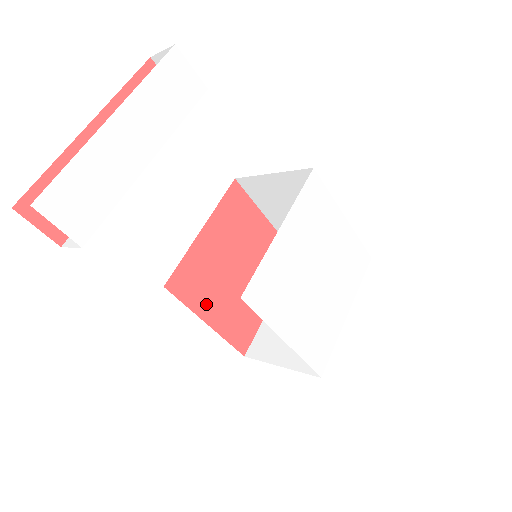
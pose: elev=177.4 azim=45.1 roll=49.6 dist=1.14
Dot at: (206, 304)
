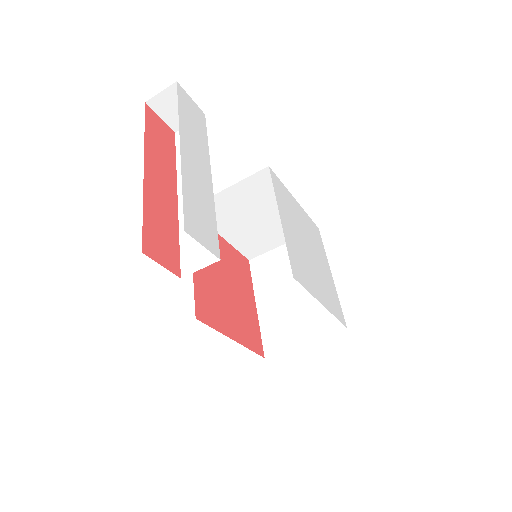
Dot at: (225, 323)
